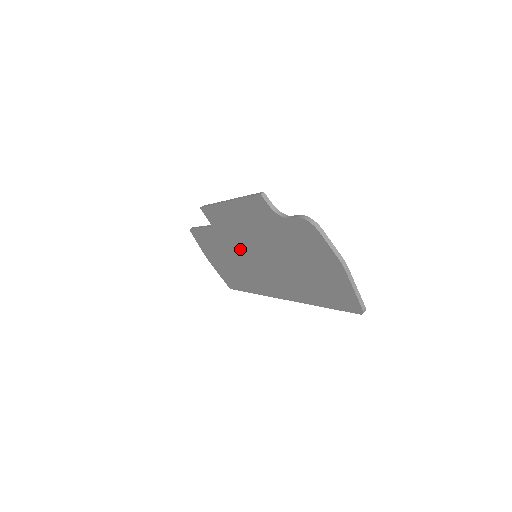
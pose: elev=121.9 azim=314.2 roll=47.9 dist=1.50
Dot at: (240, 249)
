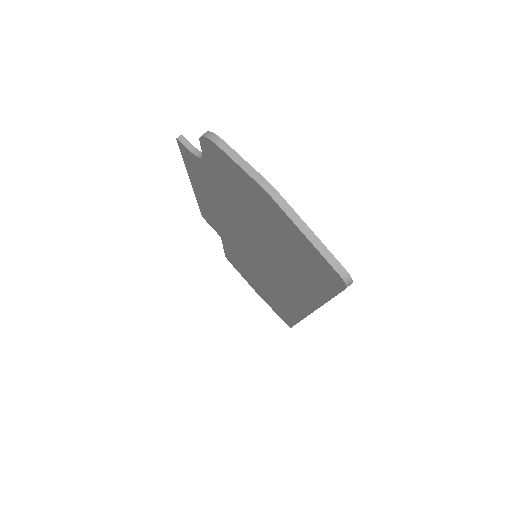
Dot at: (245, 254)
